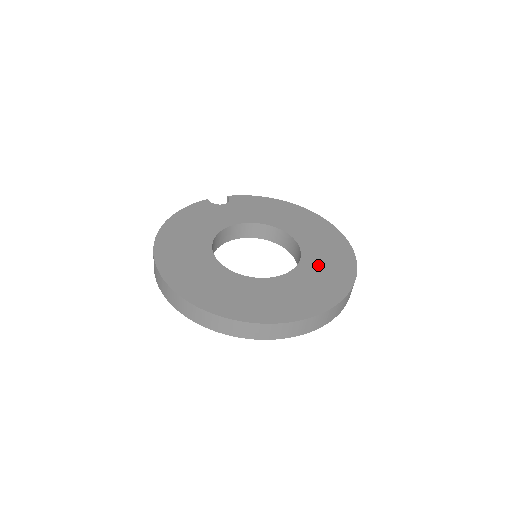
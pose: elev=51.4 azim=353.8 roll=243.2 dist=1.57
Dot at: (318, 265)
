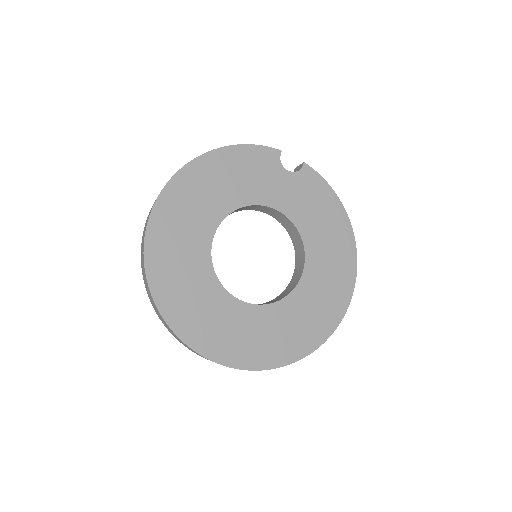
Dot at: (289, 318)
